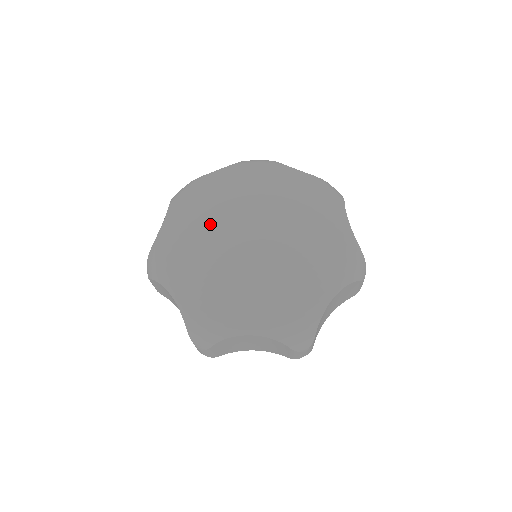
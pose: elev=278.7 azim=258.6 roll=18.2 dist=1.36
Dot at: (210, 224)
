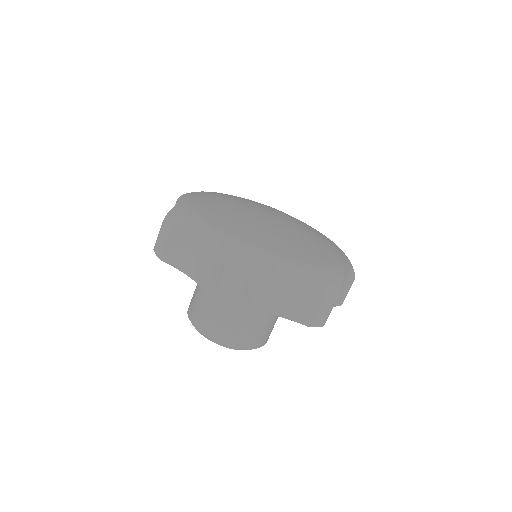
Dot at: (249, 201)
